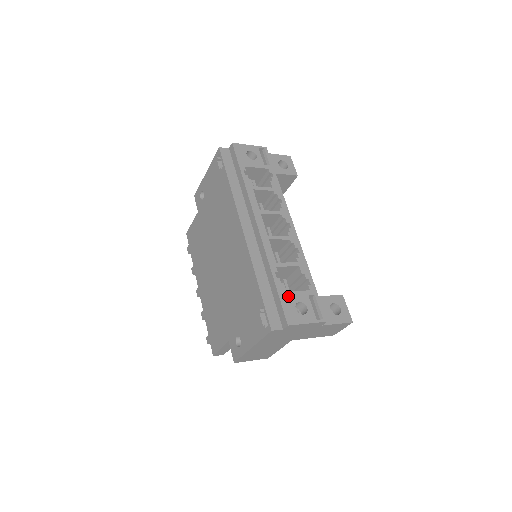
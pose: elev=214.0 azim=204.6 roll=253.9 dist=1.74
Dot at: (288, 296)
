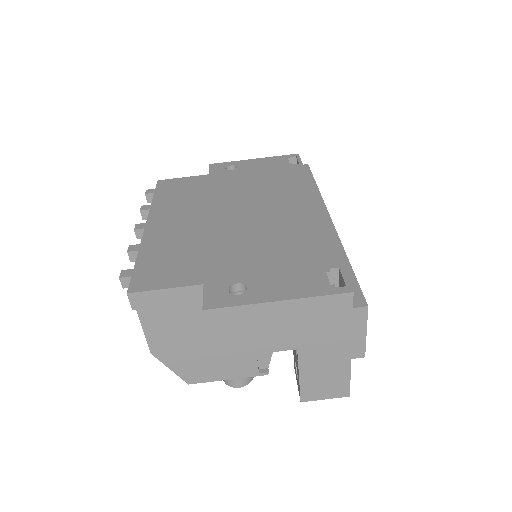
Dot at: occluded
